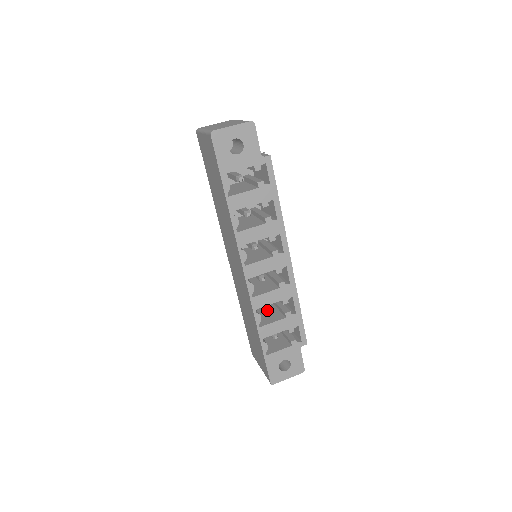
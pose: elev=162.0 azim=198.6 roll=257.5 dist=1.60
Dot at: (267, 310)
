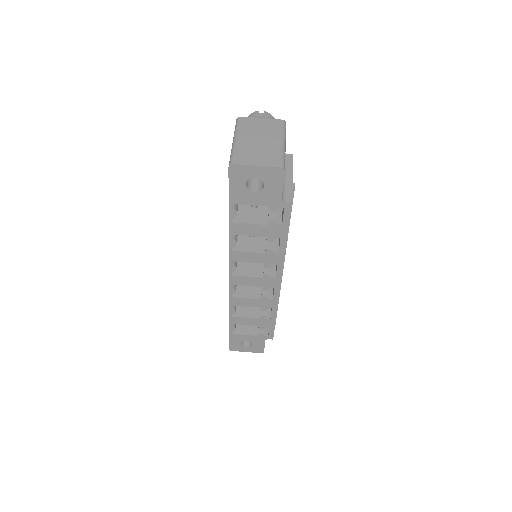
Dot at: occluded
